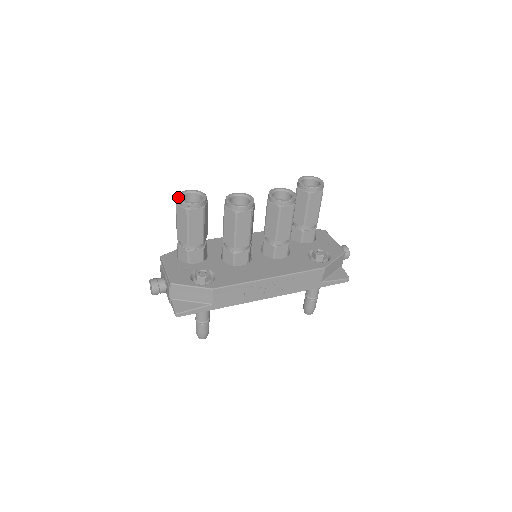
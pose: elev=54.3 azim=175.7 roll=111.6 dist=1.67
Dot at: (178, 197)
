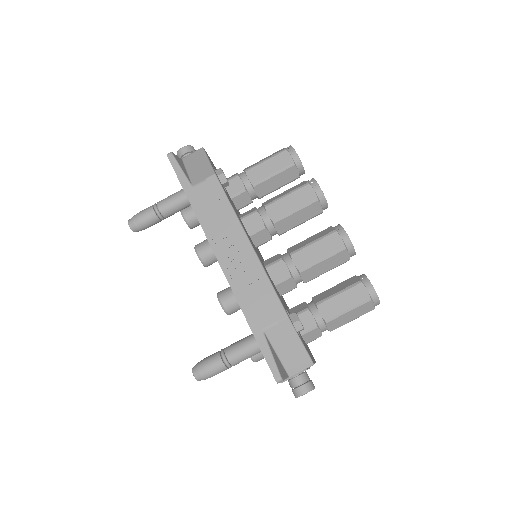
Dot at: occluded
